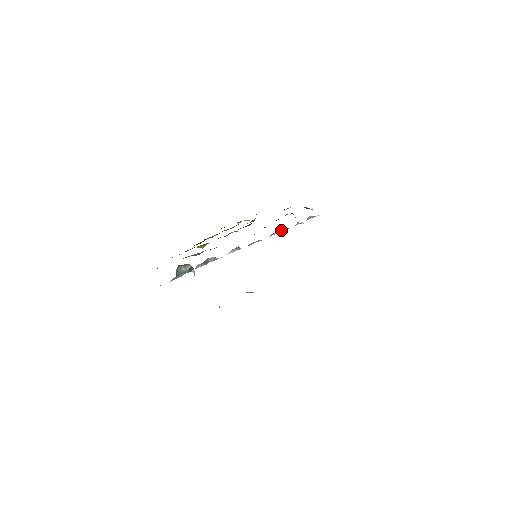
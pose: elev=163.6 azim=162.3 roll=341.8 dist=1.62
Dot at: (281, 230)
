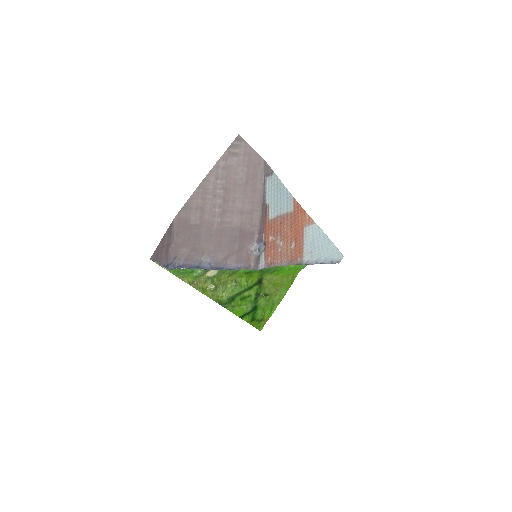
Dot at: occluded
